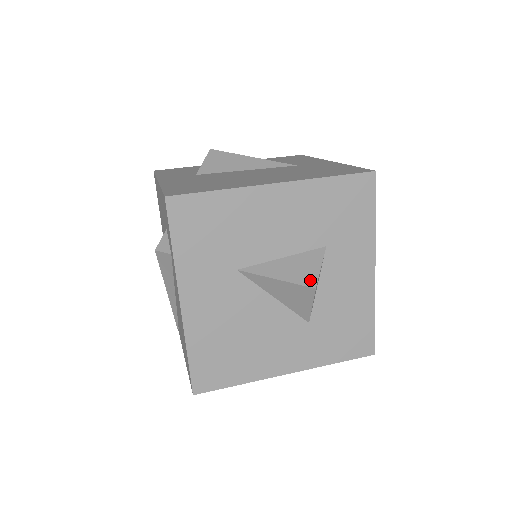
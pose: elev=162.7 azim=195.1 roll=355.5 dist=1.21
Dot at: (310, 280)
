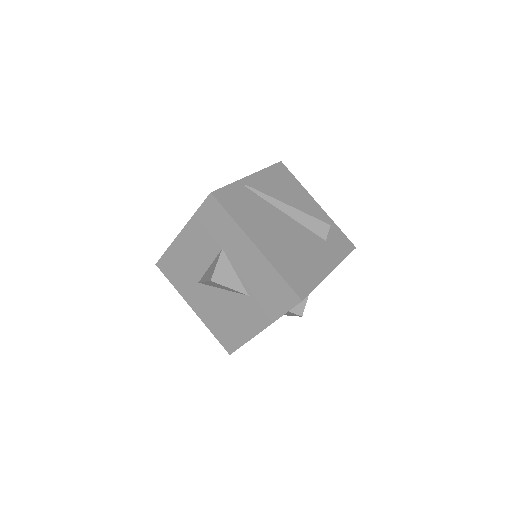
Dot at: (211, 276)
